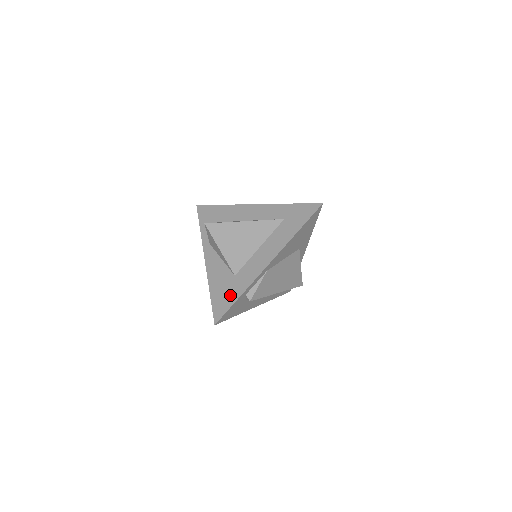
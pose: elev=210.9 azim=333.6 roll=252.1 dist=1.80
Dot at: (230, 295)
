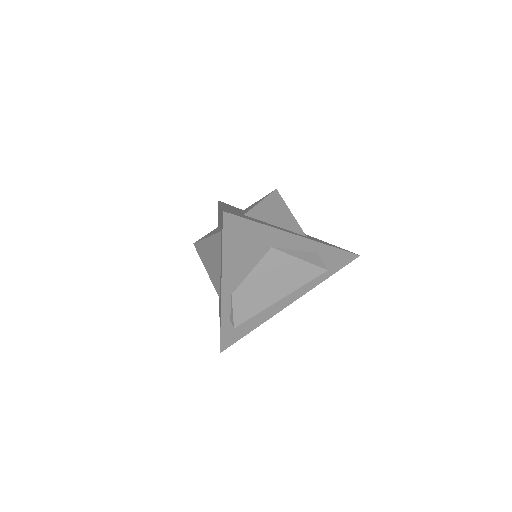
Dot at: occluded
